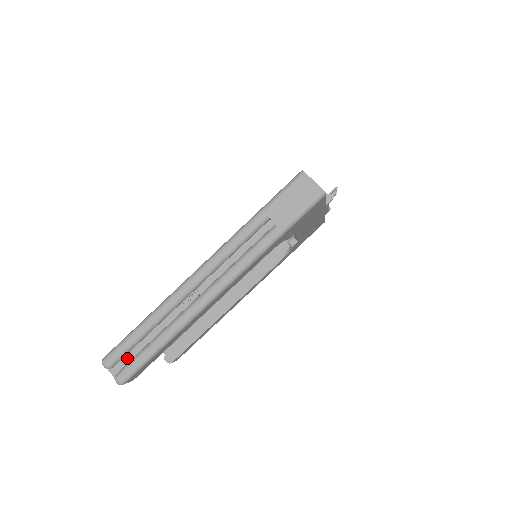
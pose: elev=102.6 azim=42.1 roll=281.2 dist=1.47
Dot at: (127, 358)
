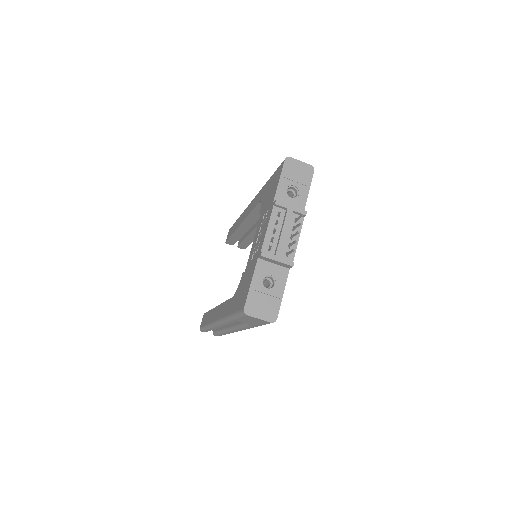
Dot at: occluded
